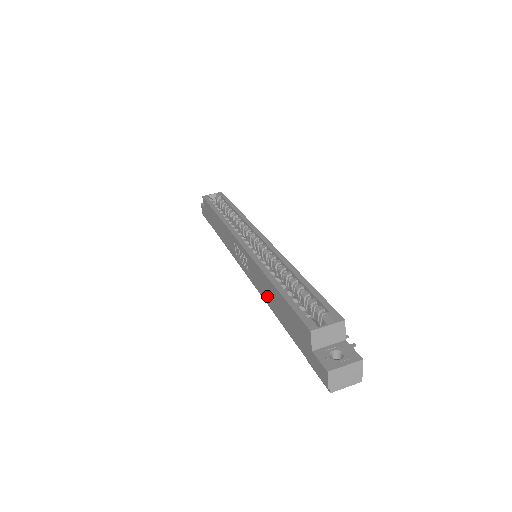
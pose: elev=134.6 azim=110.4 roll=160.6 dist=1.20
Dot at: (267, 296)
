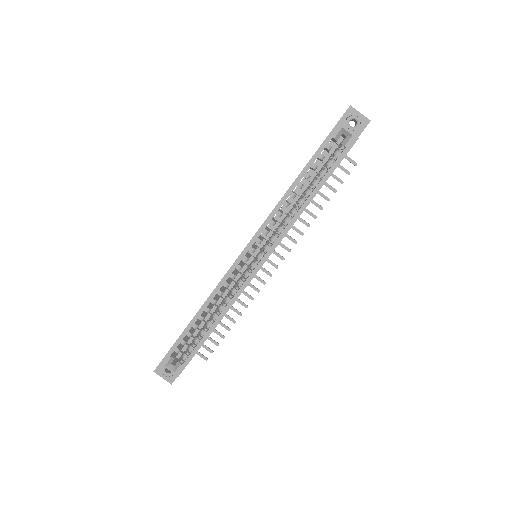
Dot at: occluded
